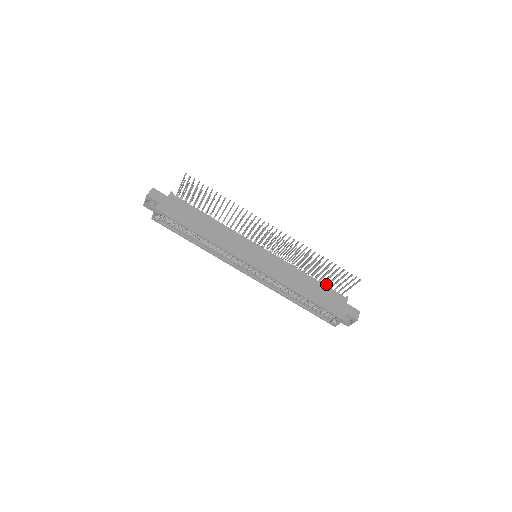
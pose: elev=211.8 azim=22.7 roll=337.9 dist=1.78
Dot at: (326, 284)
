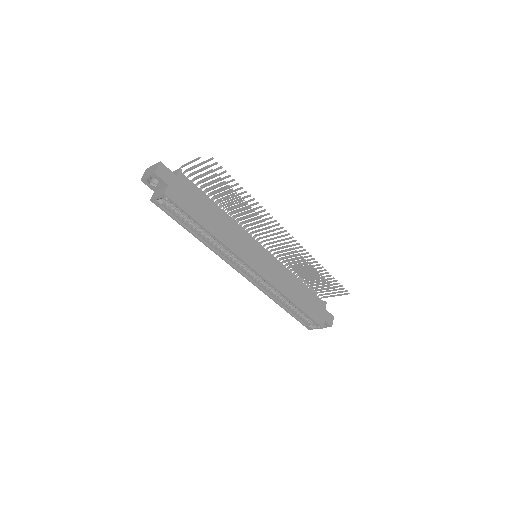
Dot at: (310, 288)
